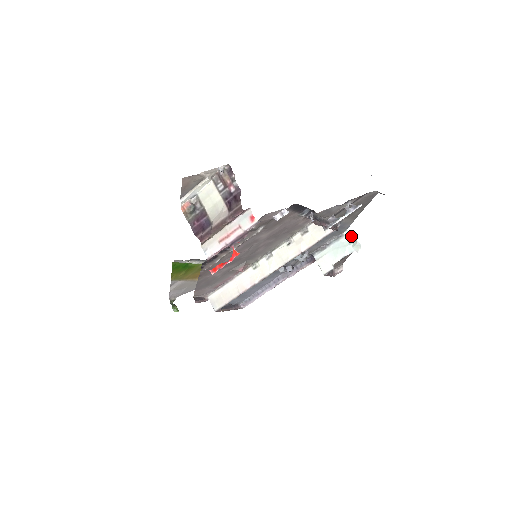
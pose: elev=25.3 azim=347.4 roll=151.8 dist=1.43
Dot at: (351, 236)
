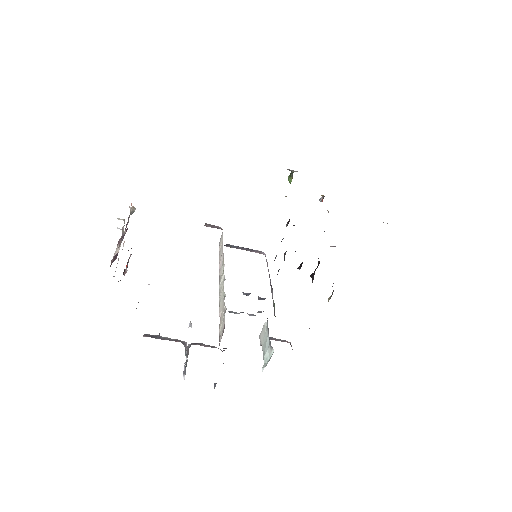
Dot at: occluded
